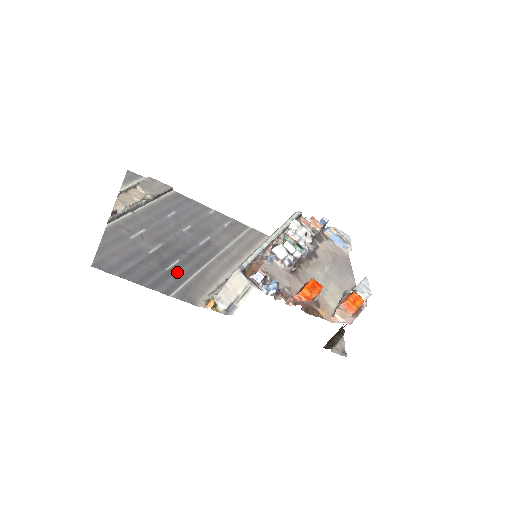
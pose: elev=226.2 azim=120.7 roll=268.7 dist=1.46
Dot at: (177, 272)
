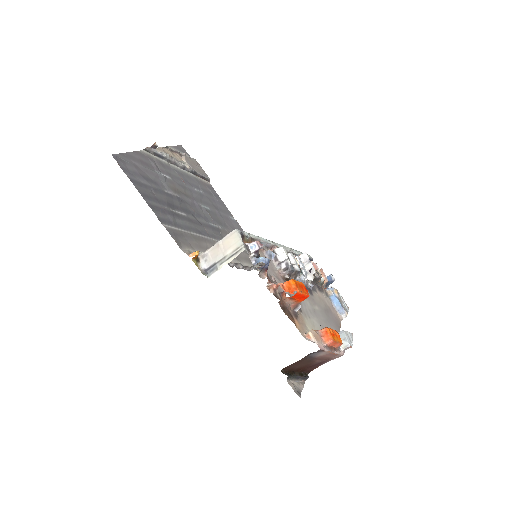
Dot at: (179, 219)
